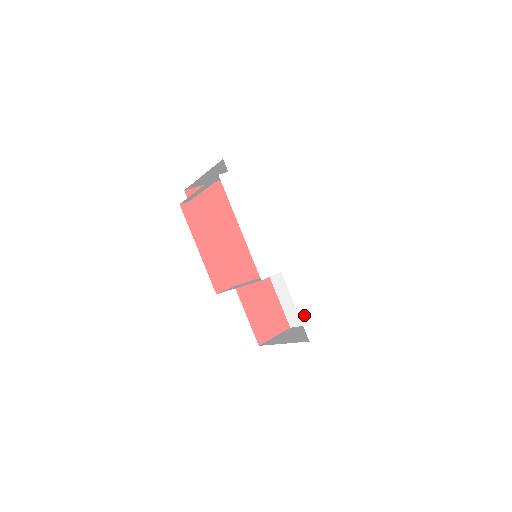
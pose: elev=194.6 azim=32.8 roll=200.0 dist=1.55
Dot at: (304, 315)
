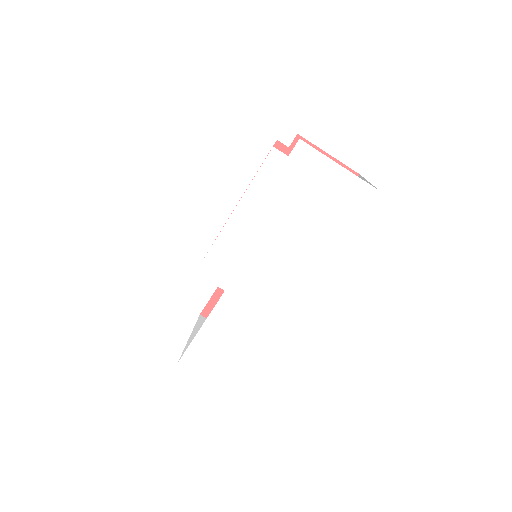
Dot at: (200, 343)
